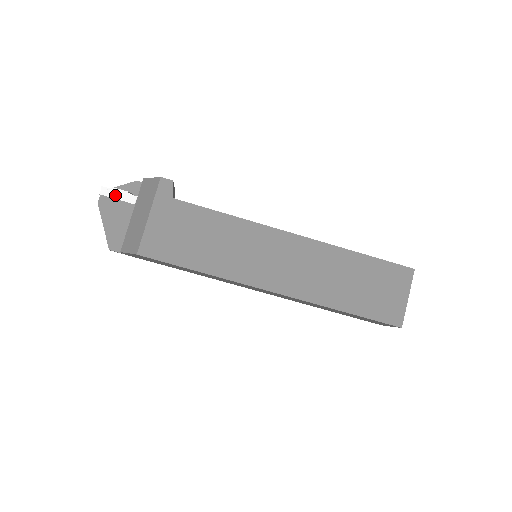
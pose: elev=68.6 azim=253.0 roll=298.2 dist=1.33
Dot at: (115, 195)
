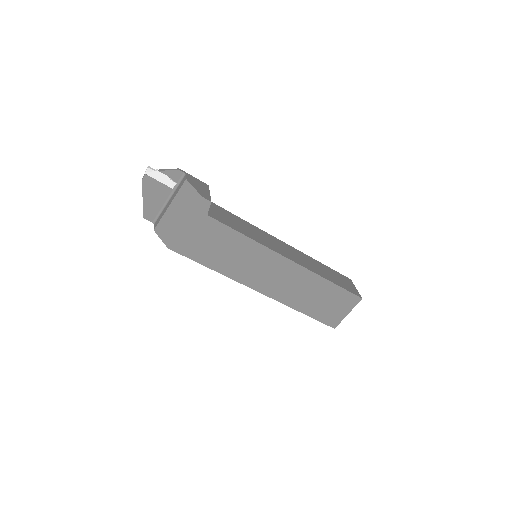
Dot at: (158, 177)
